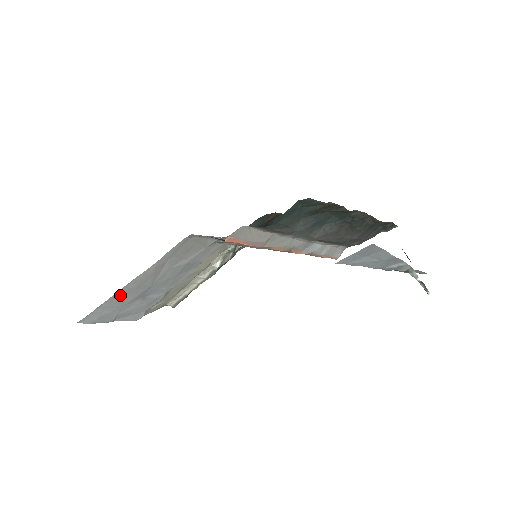
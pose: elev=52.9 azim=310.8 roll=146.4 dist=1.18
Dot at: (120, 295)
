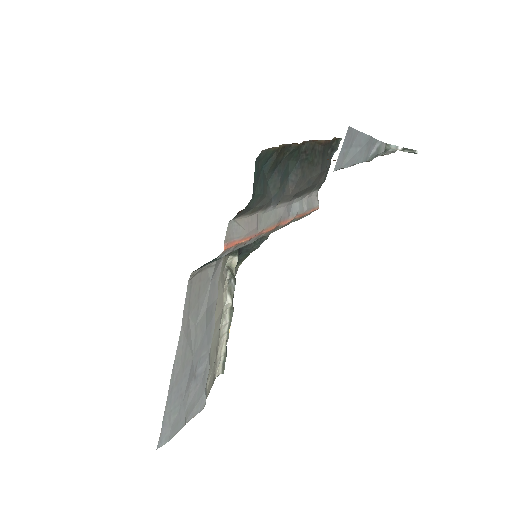
Dot at: (173, 388)
